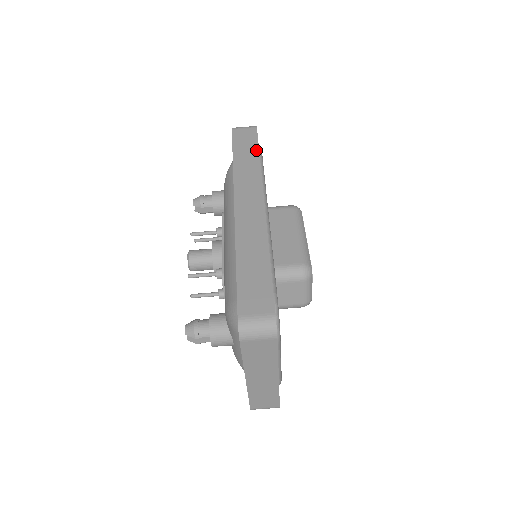
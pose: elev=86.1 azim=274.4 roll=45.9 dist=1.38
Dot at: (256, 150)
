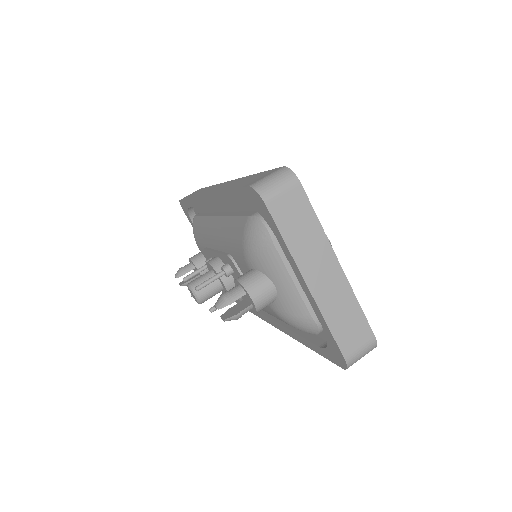
Dot at: occluded
